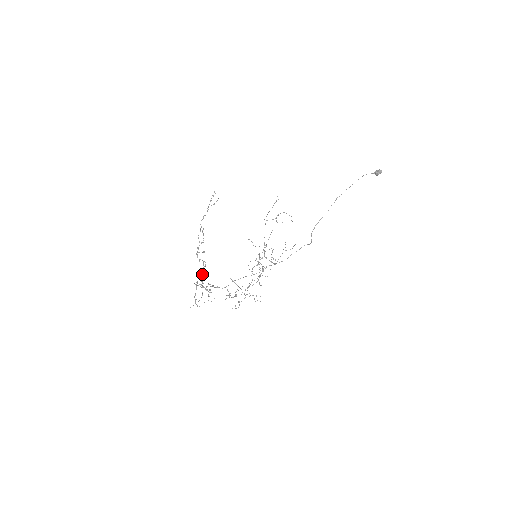
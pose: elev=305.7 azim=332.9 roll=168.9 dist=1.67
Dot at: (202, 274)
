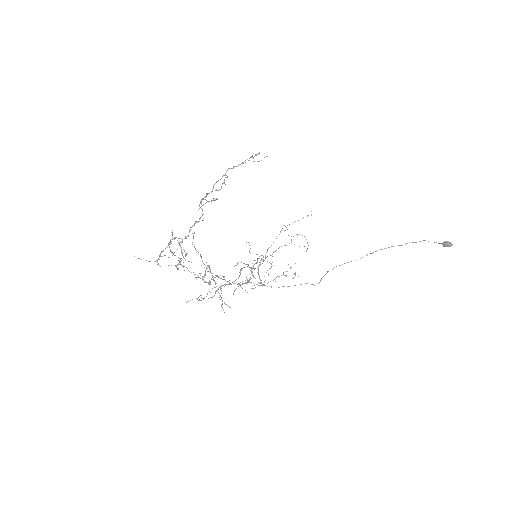
Dot at: (190, 229)
